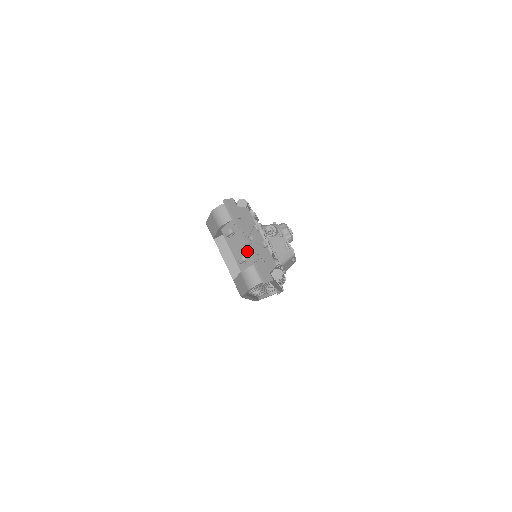
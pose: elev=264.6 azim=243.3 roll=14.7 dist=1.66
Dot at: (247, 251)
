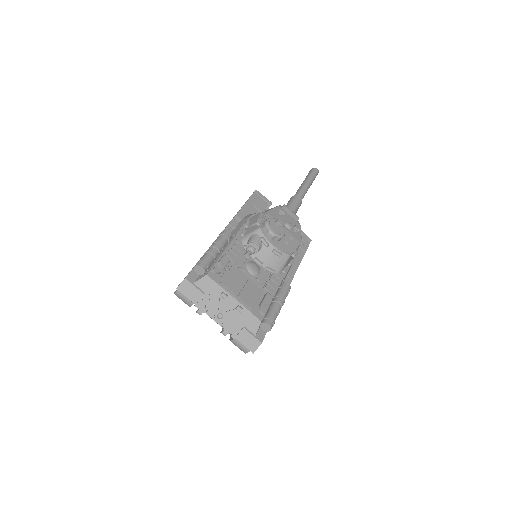
Dot at: (223, 328)
